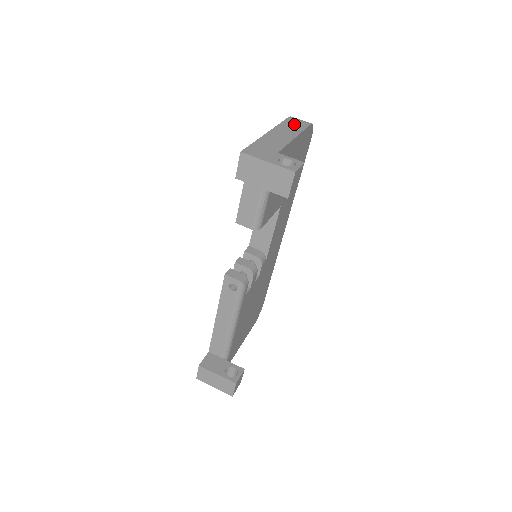
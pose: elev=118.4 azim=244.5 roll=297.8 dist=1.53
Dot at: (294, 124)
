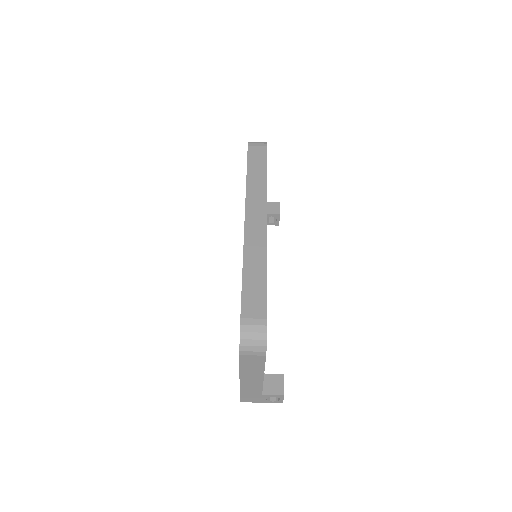
Dot at: (252, 363)
